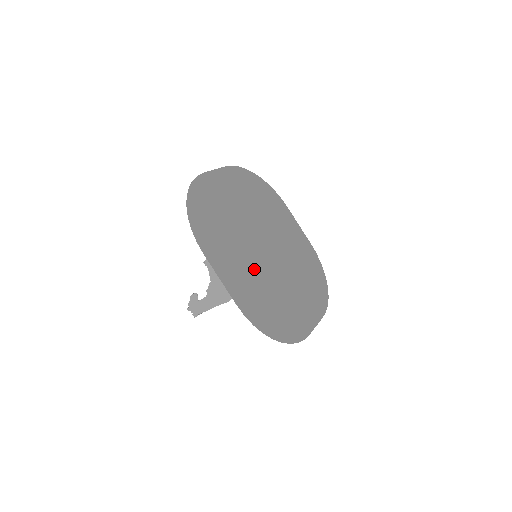
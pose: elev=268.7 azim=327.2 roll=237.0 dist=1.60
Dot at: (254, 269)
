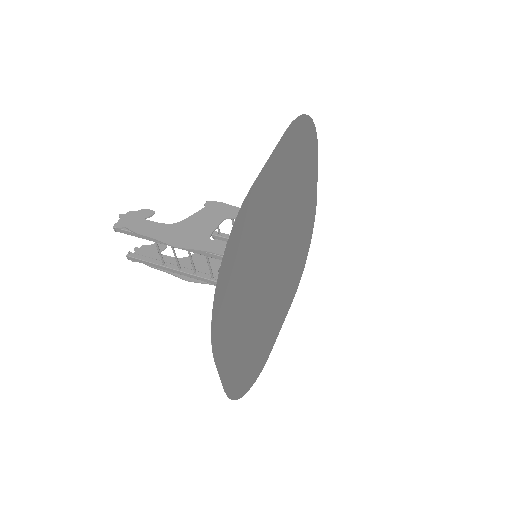
Dot at: (268, 233)
